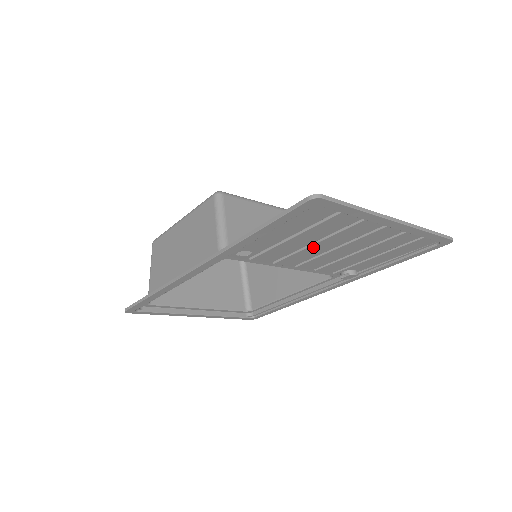
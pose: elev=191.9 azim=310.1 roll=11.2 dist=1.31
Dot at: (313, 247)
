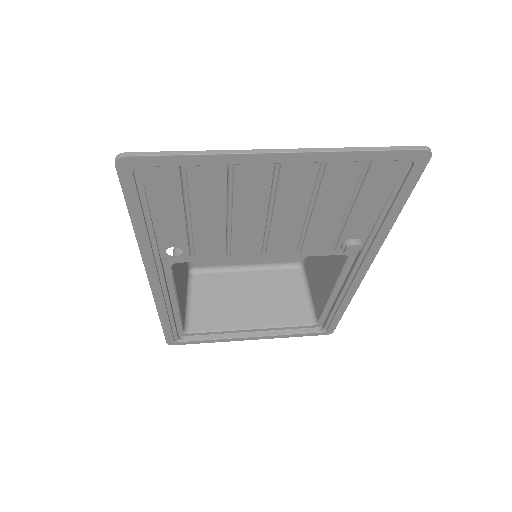
Dot at: (238, 222)
